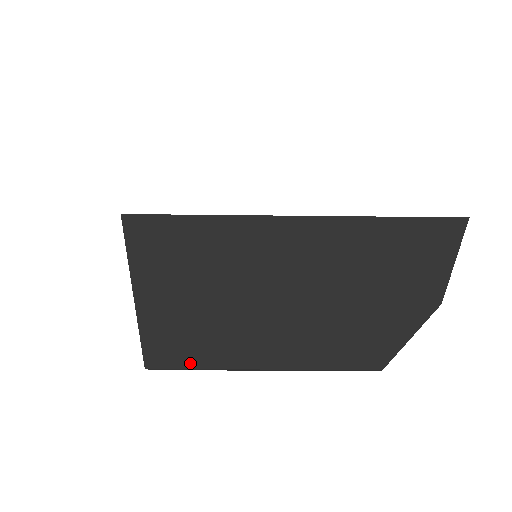
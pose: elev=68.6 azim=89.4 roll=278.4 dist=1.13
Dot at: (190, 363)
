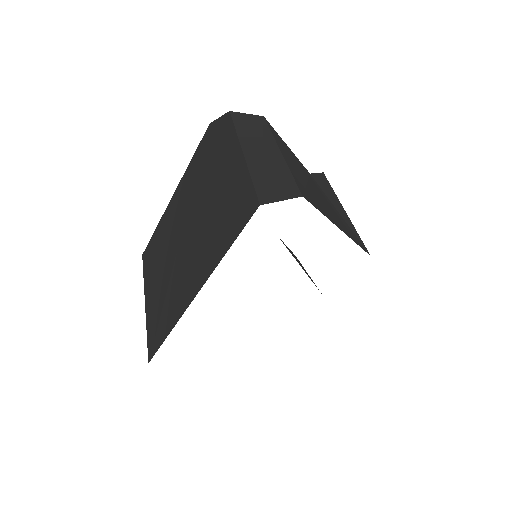
Dot at: occluded
